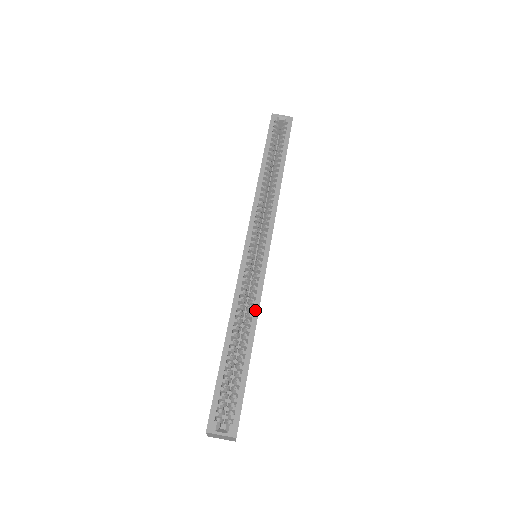
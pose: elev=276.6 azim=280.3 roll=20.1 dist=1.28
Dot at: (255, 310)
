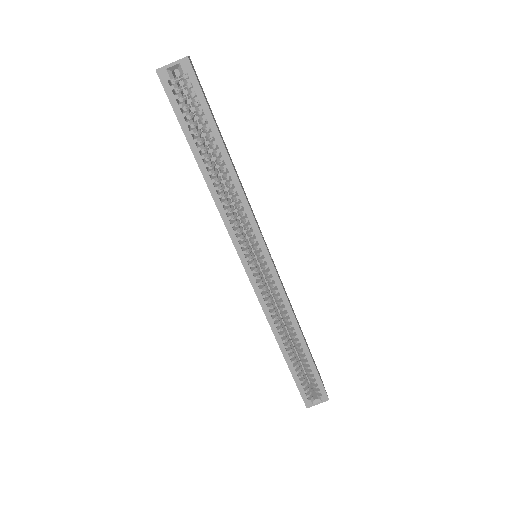
Dot at: (292, 320)
